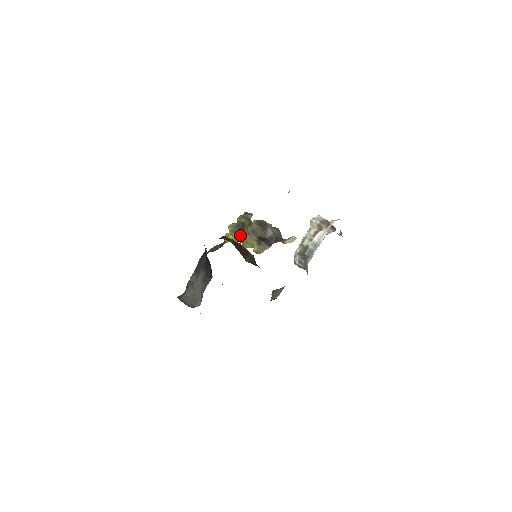
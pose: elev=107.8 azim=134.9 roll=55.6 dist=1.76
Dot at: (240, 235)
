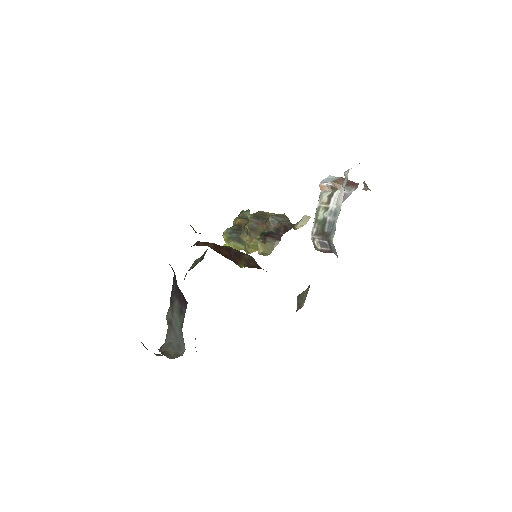
Dot at: (239, 240)
